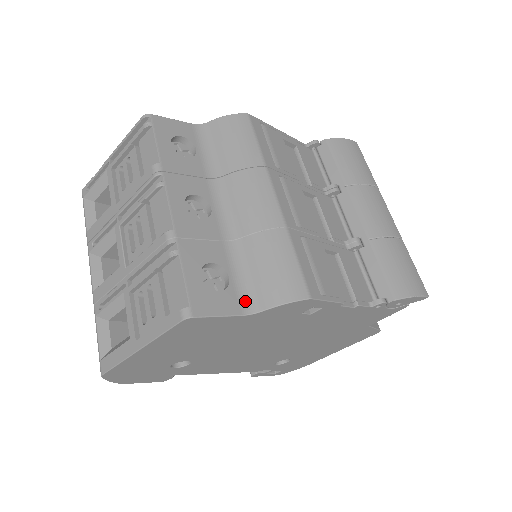
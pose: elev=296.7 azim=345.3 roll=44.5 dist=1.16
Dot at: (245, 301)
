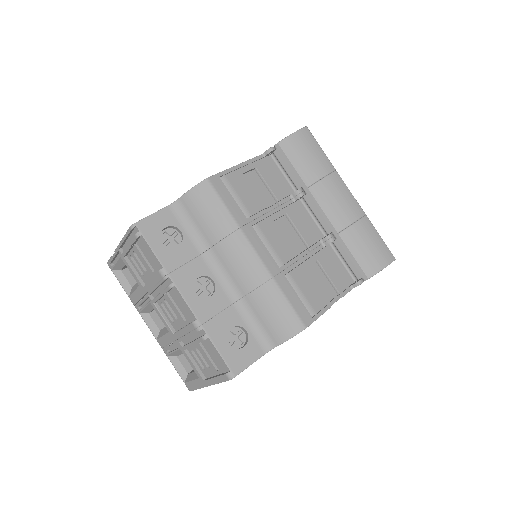
Dot at: (263, 343)
